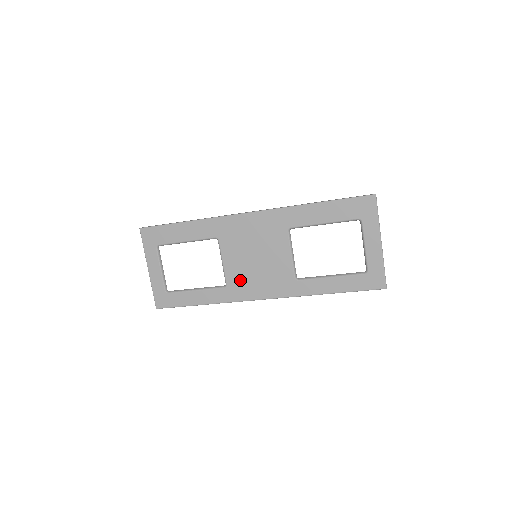
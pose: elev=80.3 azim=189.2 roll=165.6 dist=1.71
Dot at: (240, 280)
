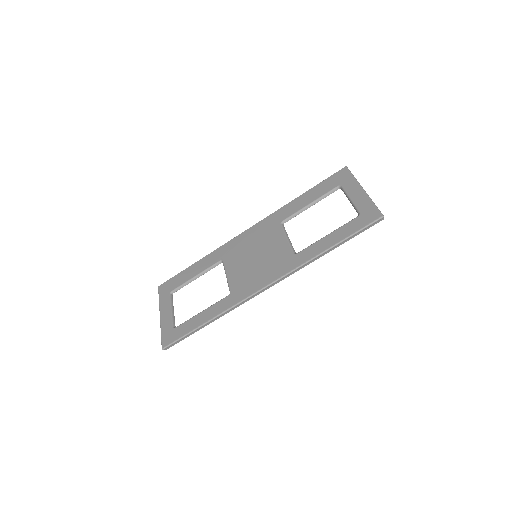
Dot at: (243, 281)
